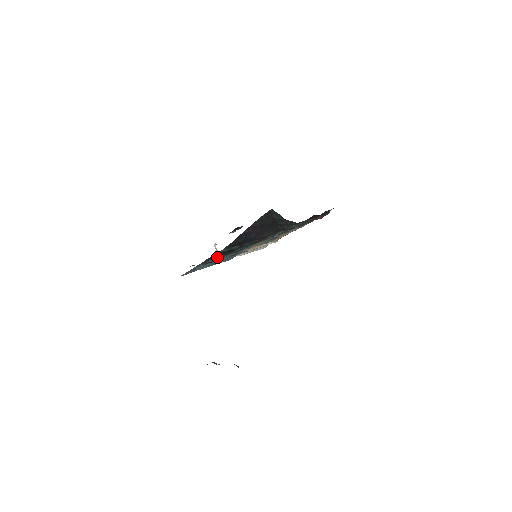
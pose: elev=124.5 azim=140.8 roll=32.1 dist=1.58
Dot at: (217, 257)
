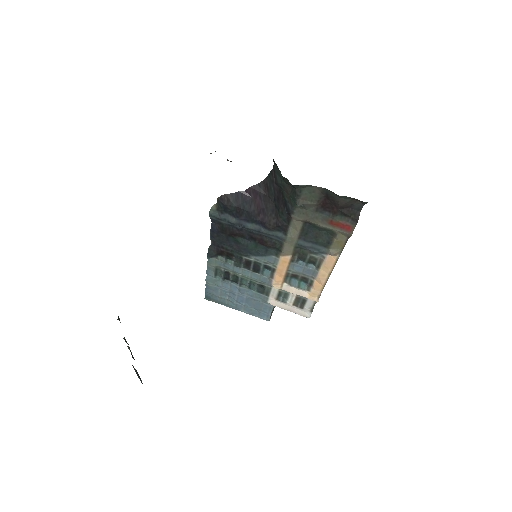
Dot at: (227, 257)
